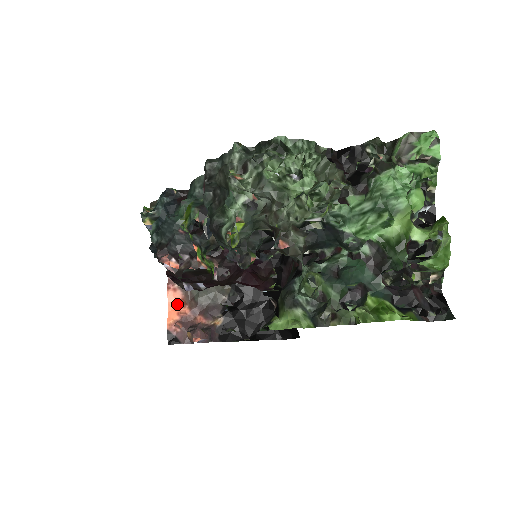
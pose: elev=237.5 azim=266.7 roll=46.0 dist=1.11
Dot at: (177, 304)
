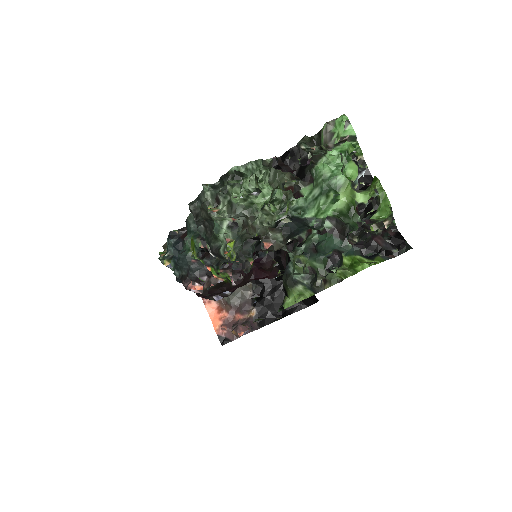
Dot at: (216, 312)
